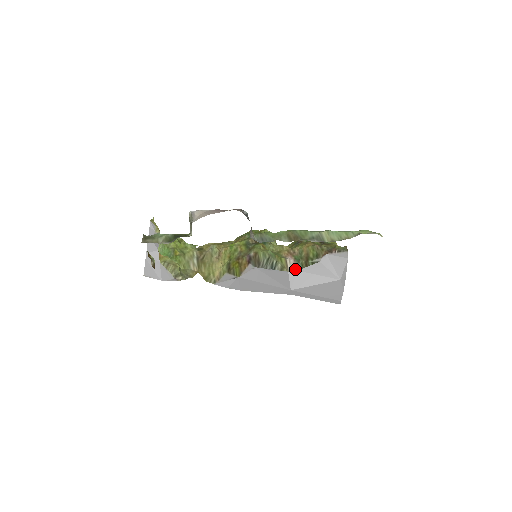
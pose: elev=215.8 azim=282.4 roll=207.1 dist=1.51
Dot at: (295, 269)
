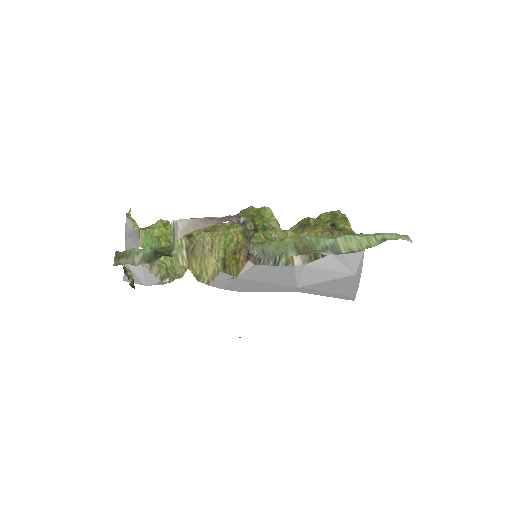
Dot at: (302, 263)
